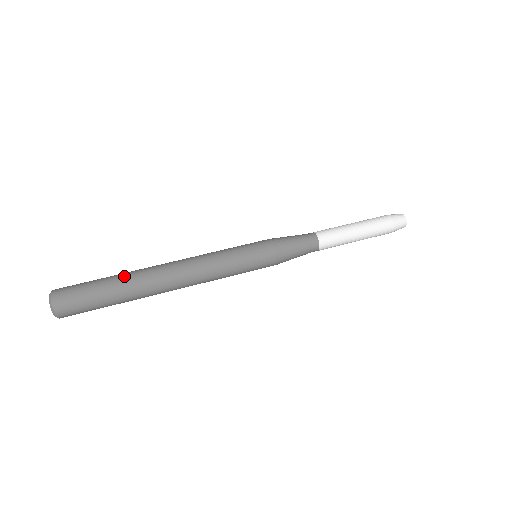
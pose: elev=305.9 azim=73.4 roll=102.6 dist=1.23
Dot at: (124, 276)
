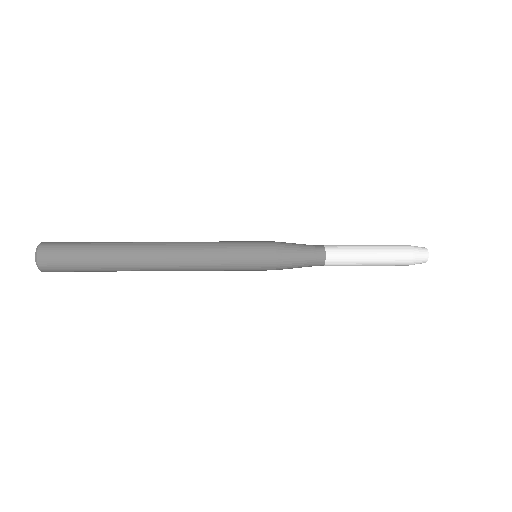
Dot at: (115, 243)
